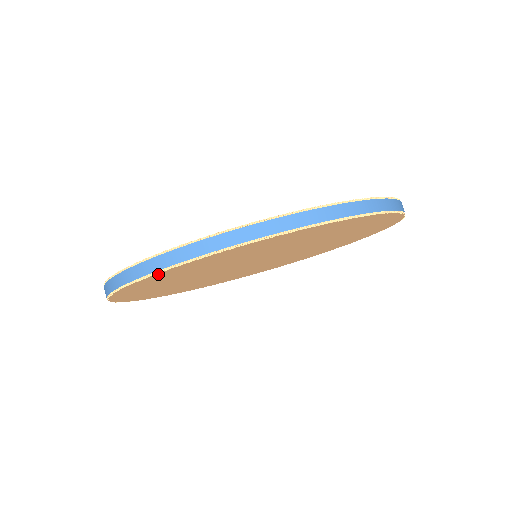
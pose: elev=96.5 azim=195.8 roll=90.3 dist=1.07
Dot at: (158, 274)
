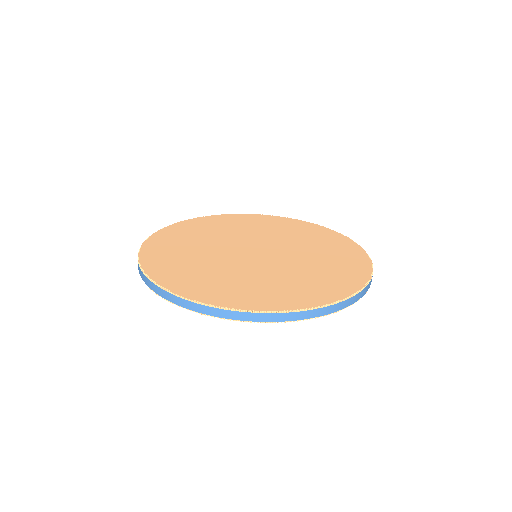
Dot at: occluded
